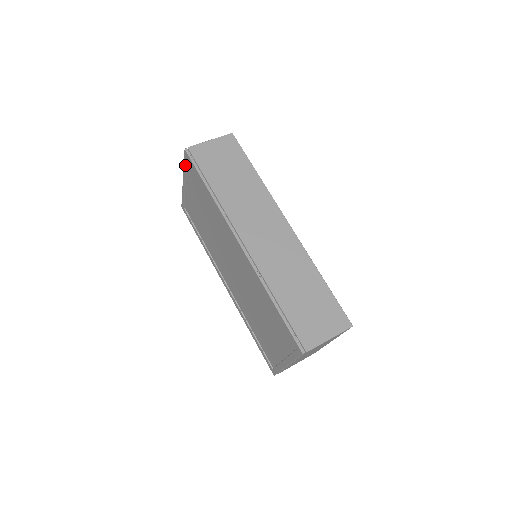
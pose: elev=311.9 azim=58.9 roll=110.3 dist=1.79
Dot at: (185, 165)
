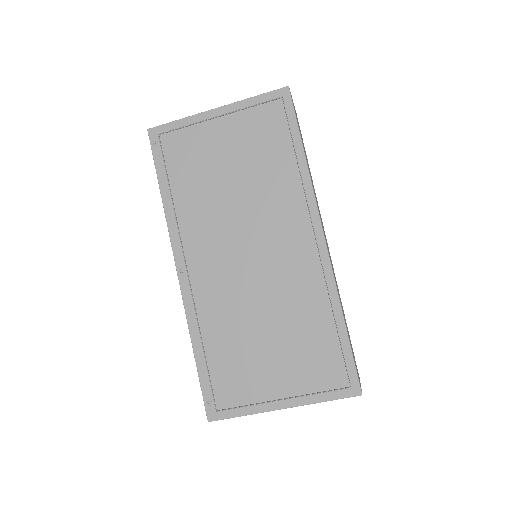
Dot at: (260, 99)
